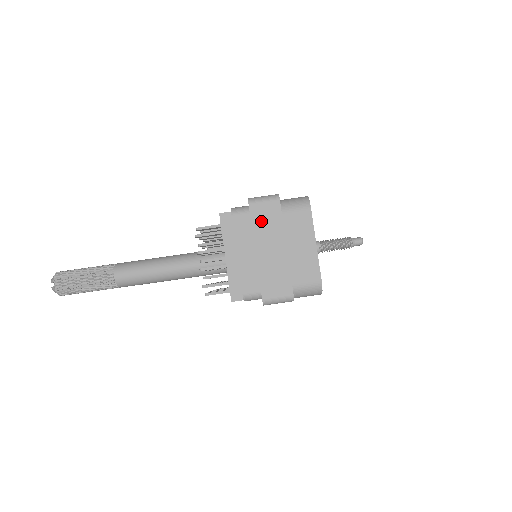
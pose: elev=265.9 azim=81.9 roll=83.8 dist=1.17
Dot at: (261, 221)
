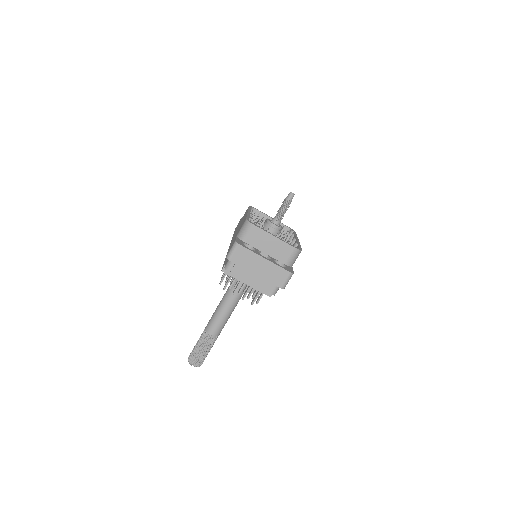
Dot at: (242, 261)
